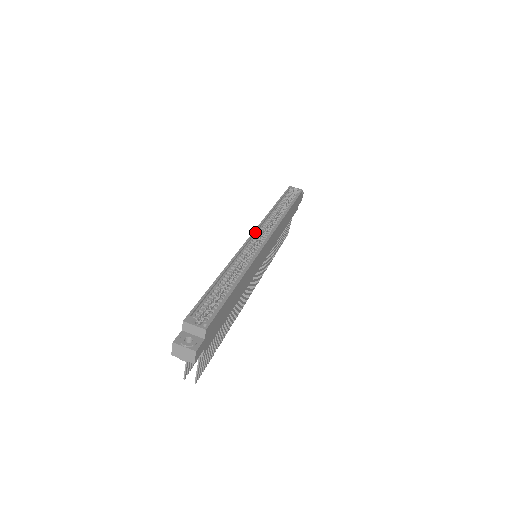
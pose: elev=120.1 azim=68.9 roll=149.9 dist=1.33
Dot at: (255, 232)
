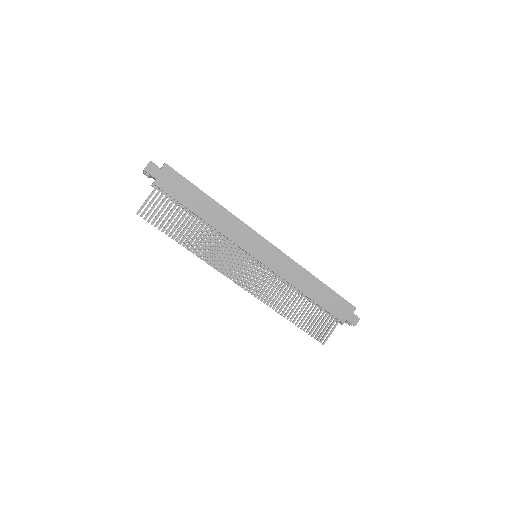
Dot at: occluded
